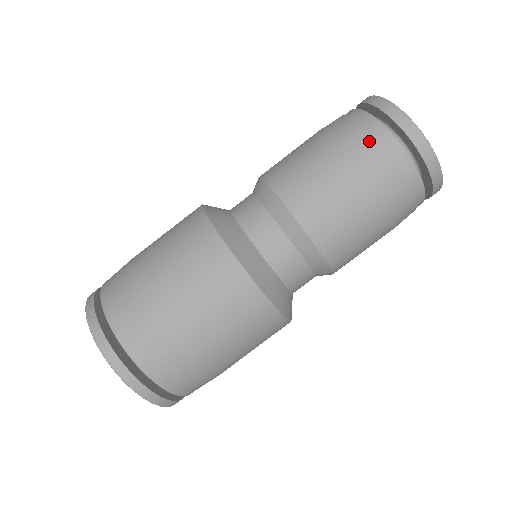
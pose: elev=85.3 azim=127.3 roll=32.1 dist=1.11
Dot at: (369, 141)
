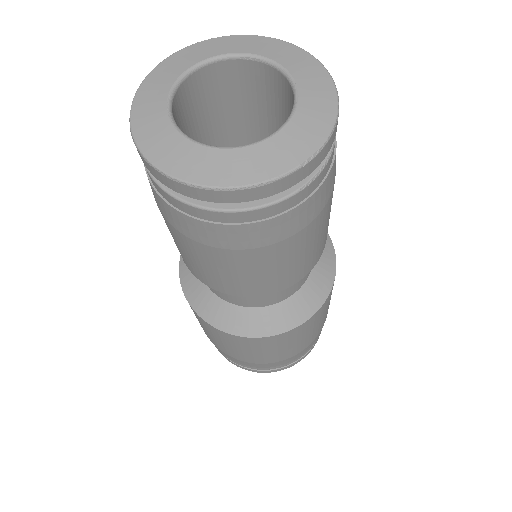
Dot at: (203, 230)
